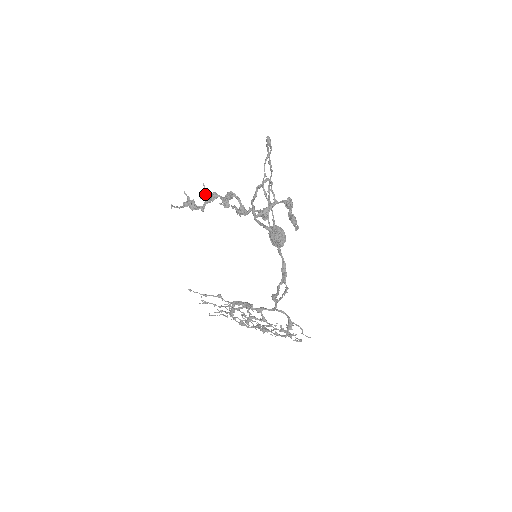
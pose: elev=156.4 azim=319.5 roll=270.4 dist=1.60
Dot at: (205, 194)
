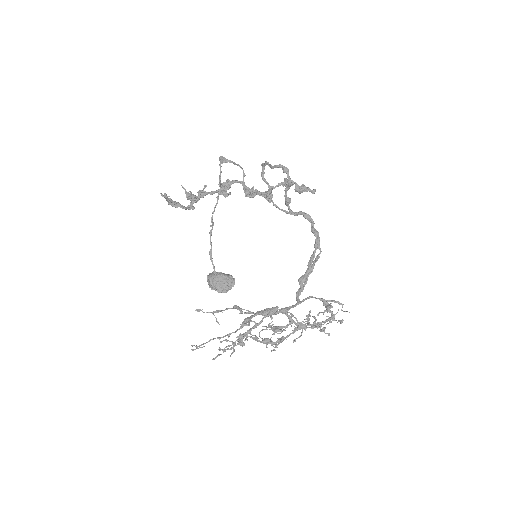
Dot at: (189, 194)
